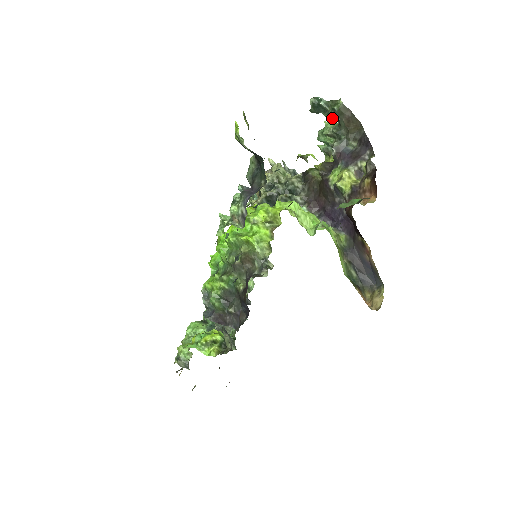
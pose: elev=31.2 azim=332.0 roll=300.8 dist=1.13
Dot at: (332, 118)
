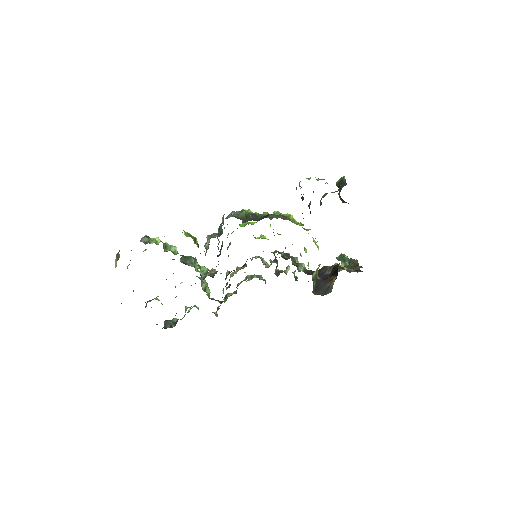
Dot at: (345, 265)
